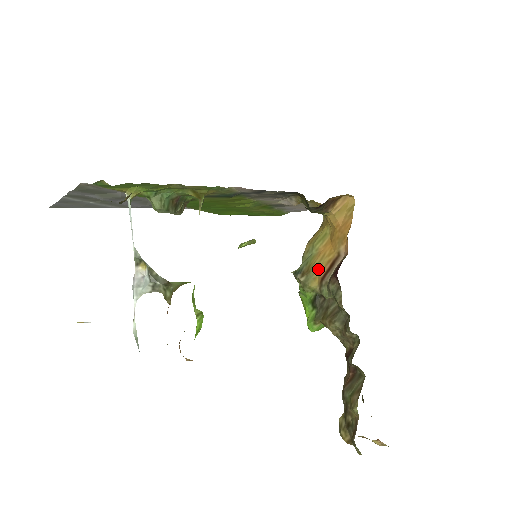
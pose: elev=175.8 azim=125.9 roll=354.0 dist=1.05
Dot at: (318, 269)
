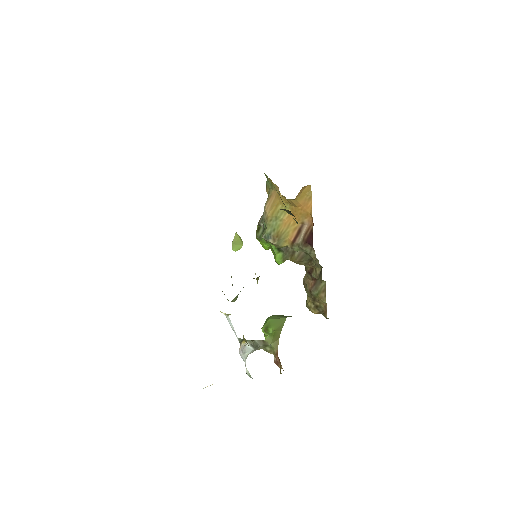
Dot at: (287, 235)
